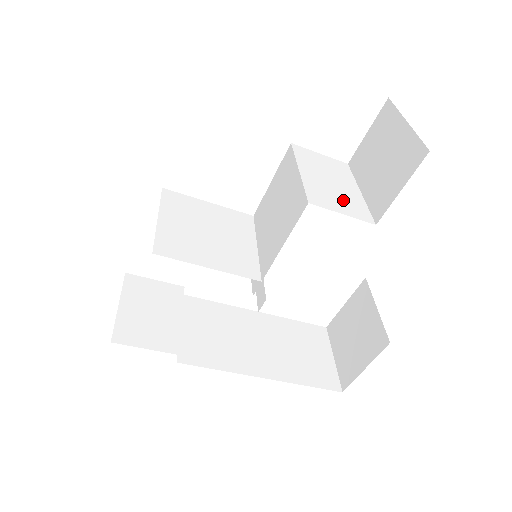
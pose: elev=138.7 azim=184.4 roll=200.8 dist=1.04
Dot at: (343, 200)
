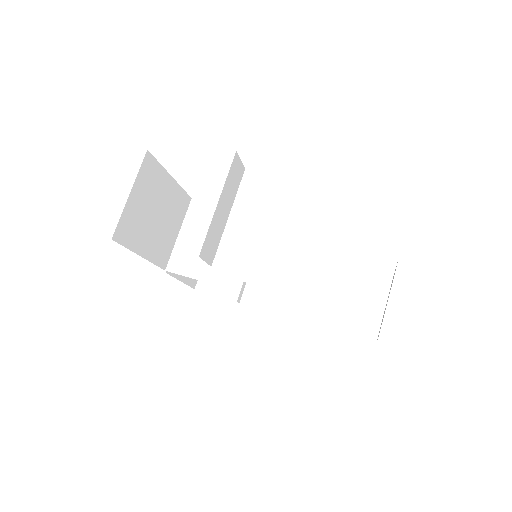
Dot at: (256, 261)
